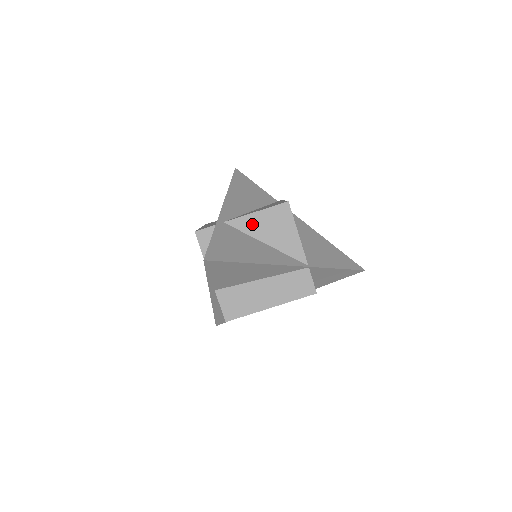
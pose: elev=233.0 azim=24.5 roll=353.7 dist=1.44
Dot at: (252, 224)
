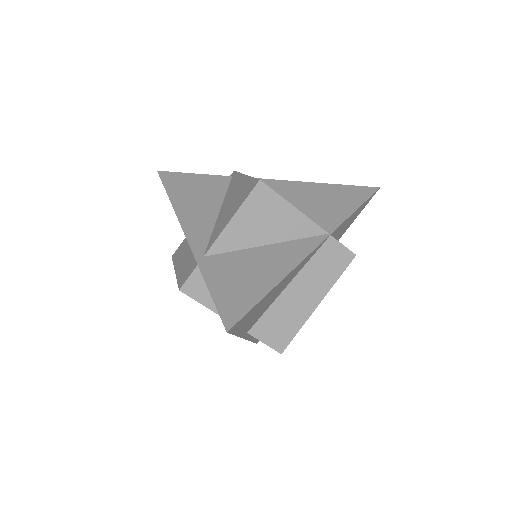
Dot at: (237, 235)
